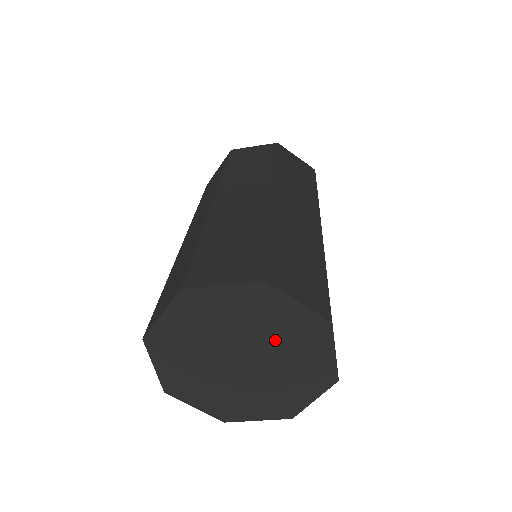
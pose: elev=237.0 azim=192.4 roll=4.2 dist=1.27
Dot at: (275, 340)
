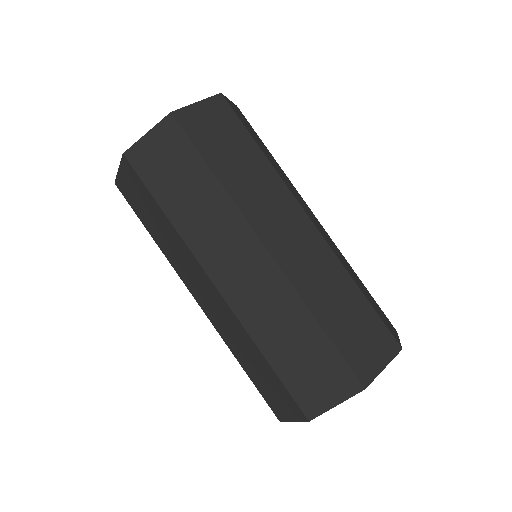
Dot at: occluded
